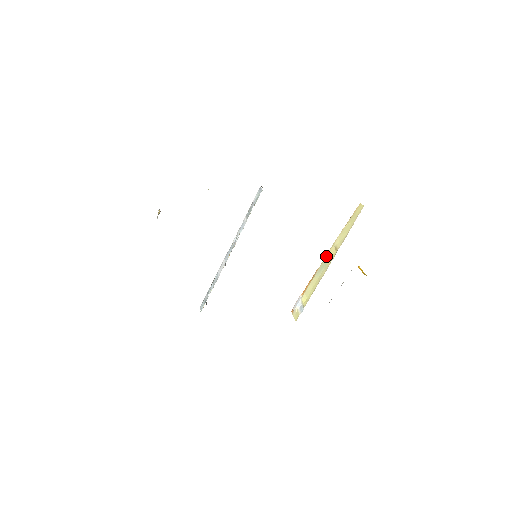
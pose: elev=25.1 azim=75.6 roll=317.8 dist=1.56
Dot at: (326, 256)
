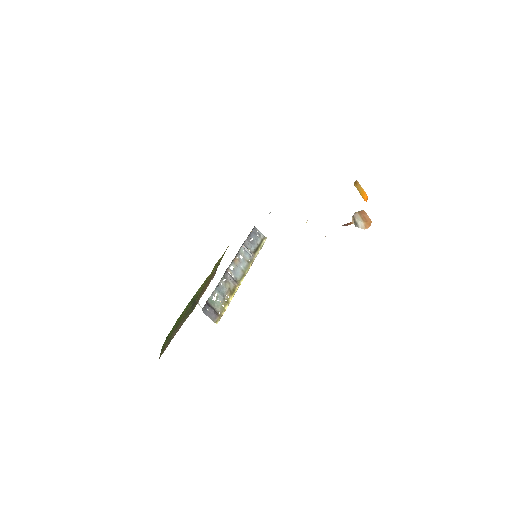
Dot at: occluded
